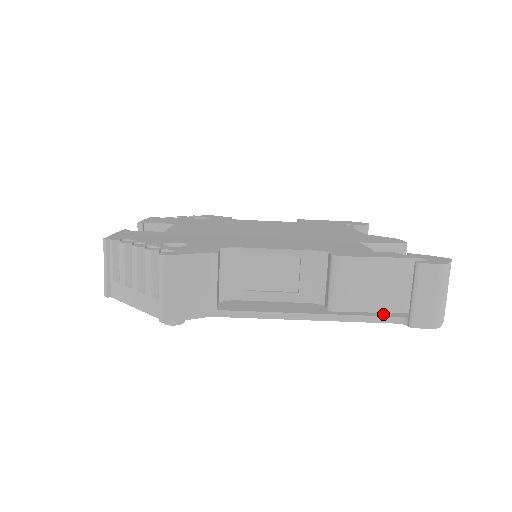
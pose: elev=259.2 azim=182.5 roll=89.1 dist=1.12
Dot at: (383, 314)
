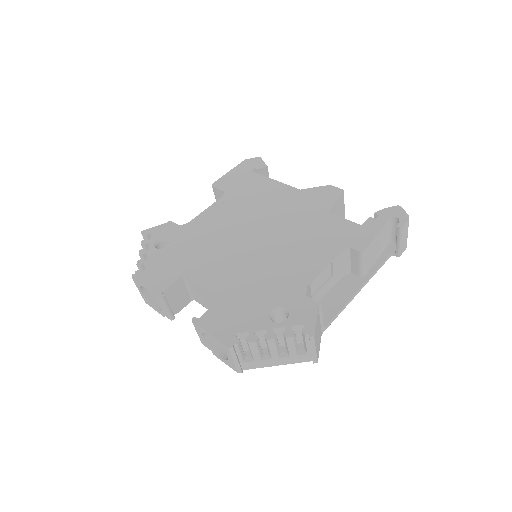
Dot at: (382, 258)
